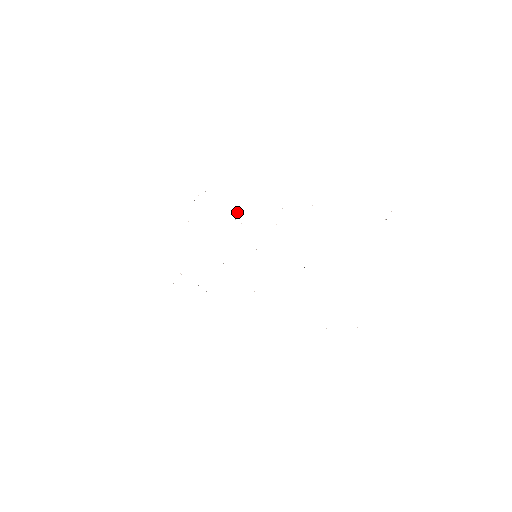
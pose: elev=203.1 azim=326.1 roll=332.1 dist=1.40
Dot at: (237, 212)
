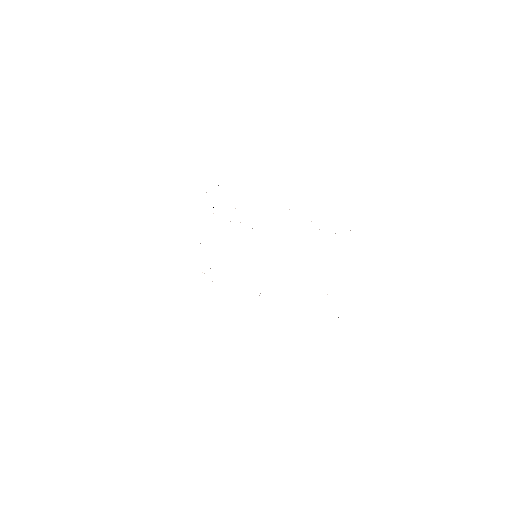
Dot at: occluded
